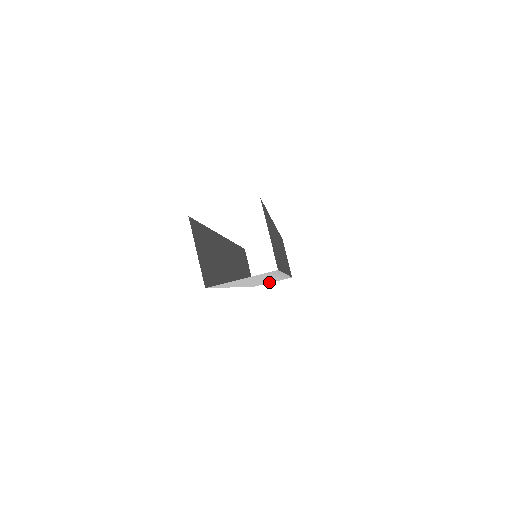
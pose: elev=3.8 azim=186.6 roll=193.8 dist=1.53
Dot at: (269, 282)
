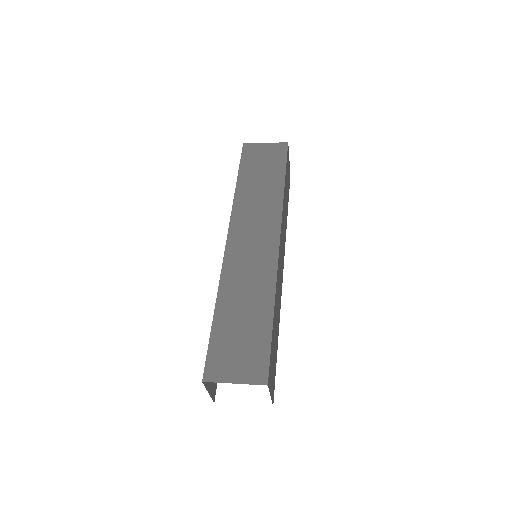
Dot at: occluded
